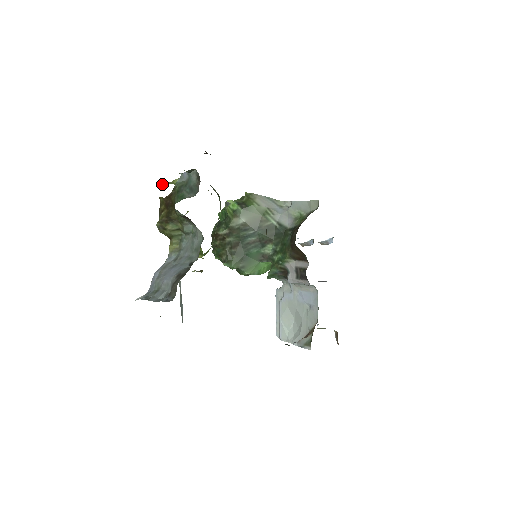
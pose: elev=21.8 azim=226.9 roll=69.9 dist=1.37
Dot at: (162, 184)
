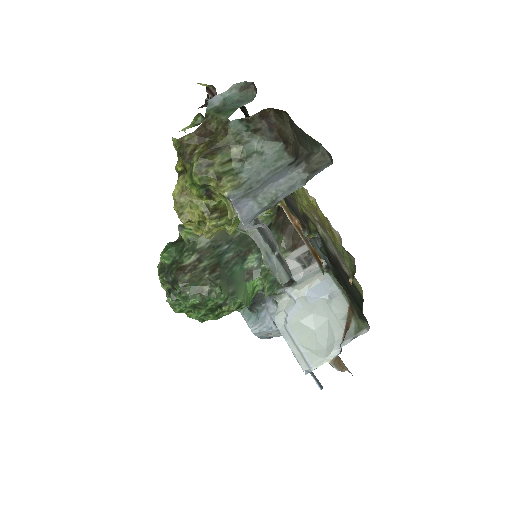
Dot at: occluded
